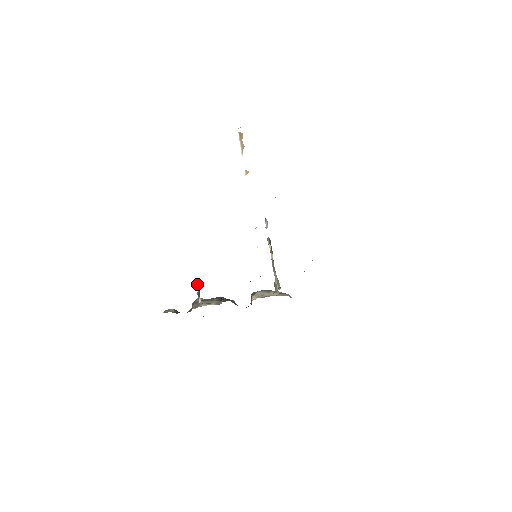
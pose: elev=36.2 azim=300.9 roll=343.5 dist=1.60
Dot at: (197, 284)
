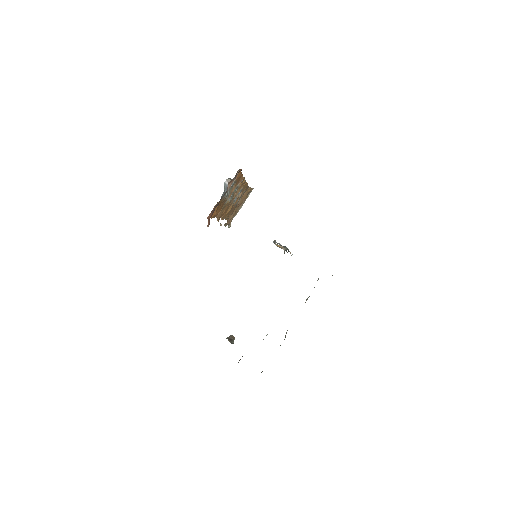
Dot at: occluded
